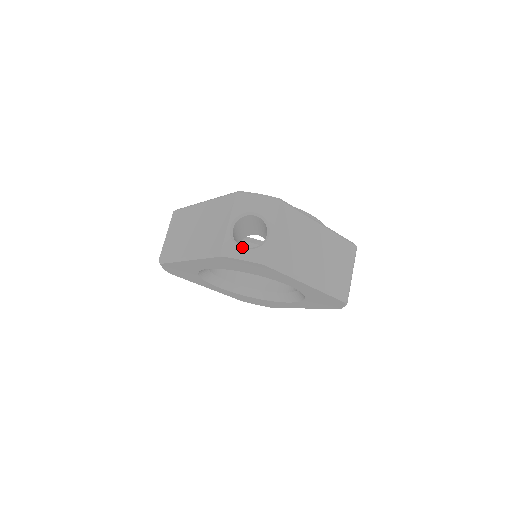
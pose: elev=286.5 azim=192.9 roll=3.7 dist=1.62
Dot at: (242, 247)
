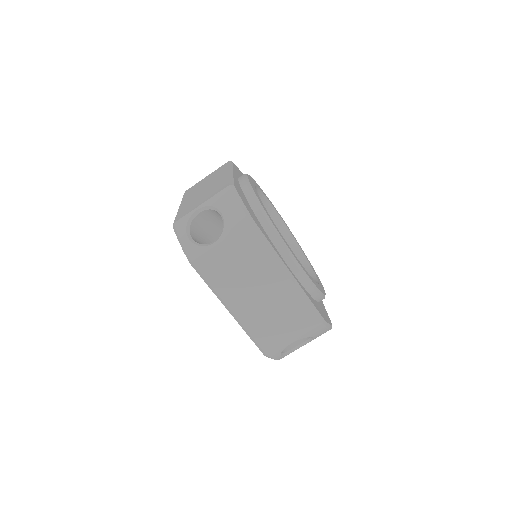
Dot at: (281, 355)
